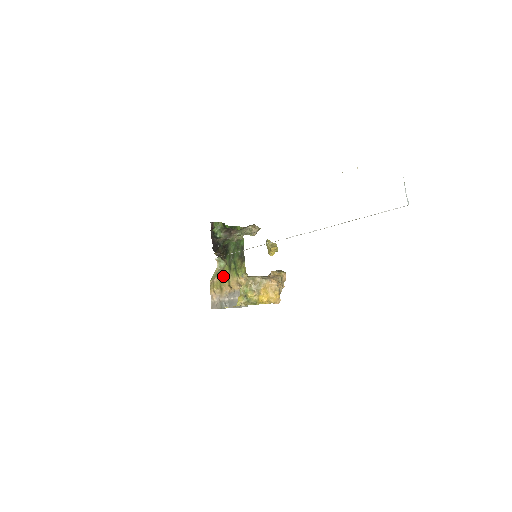
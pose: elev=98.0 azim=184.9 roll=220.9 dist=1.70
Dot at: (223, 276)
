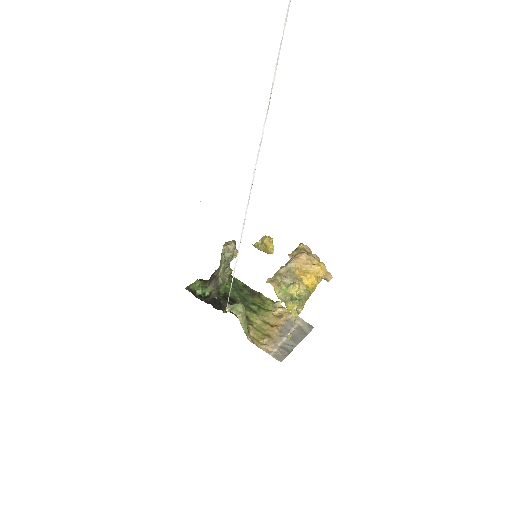
Dot at: (256, 324)
